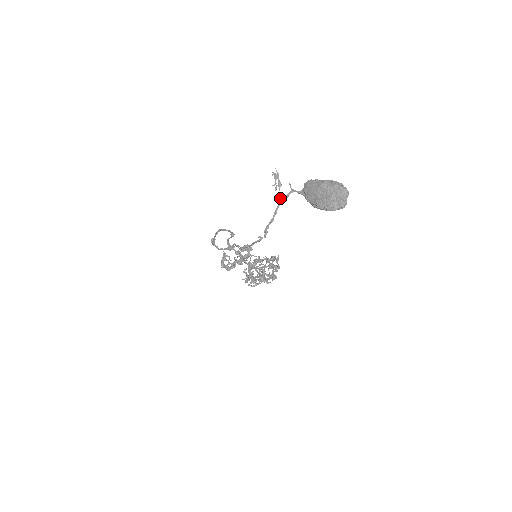
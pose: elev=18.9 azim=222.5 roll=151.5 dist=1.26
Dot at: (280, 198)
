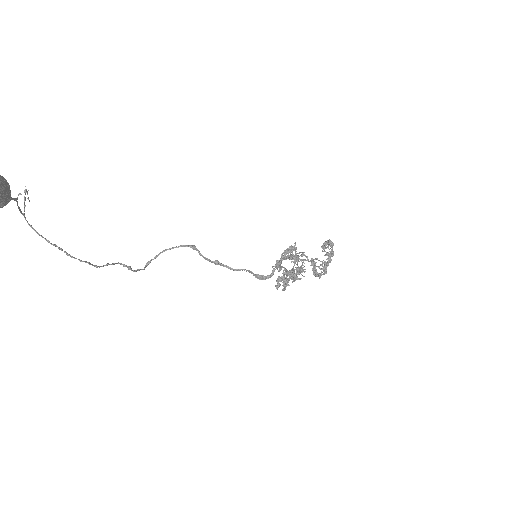
Dot at: (24, 211)
